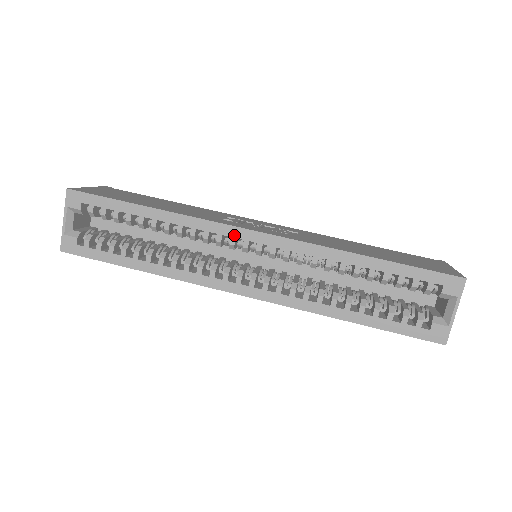
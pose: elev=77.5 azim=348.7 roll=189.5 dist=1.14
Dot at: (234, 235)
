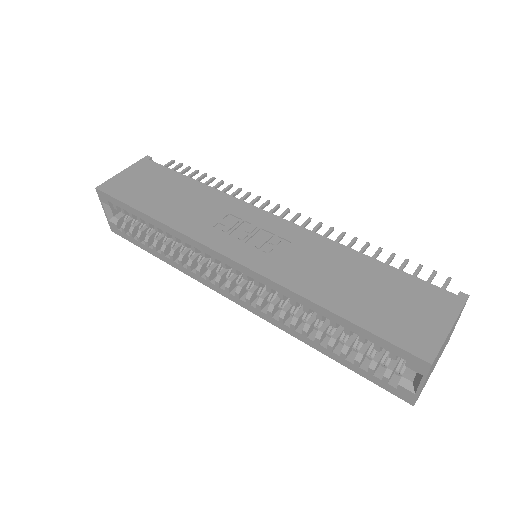
Dot at: (213, 255)
